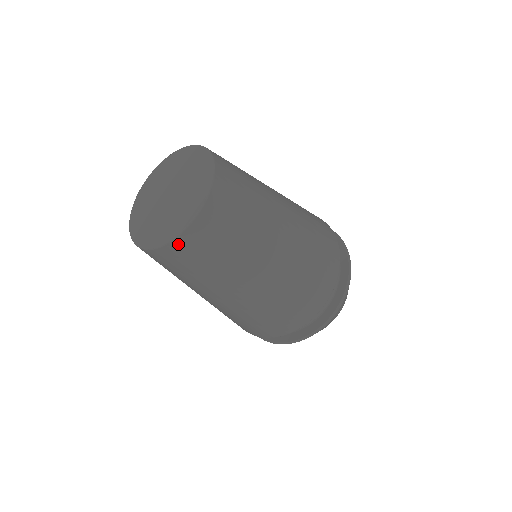
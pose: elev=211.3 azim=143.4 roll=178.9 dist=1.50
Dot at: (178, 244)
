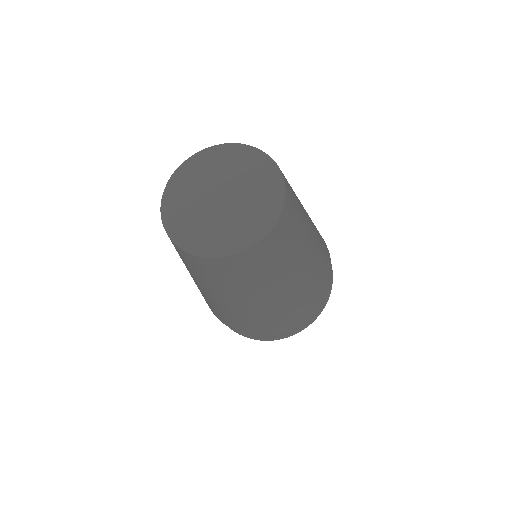
Dot at: (257, 248)
